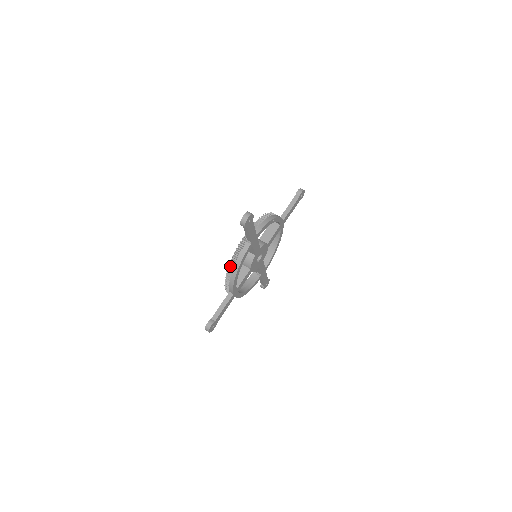
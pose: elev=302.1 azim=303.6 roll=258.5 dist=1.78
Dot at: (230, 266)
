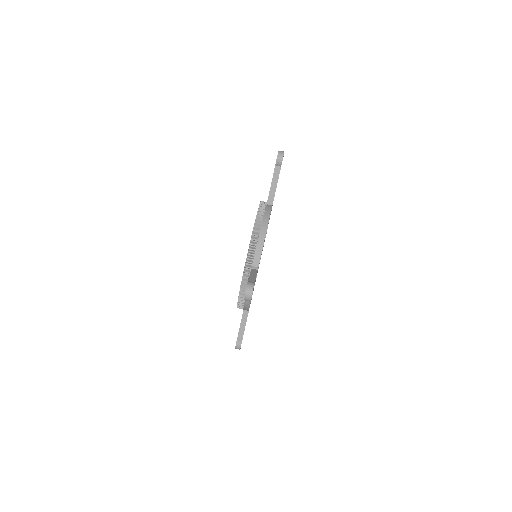
Dot at: (239, 301)
